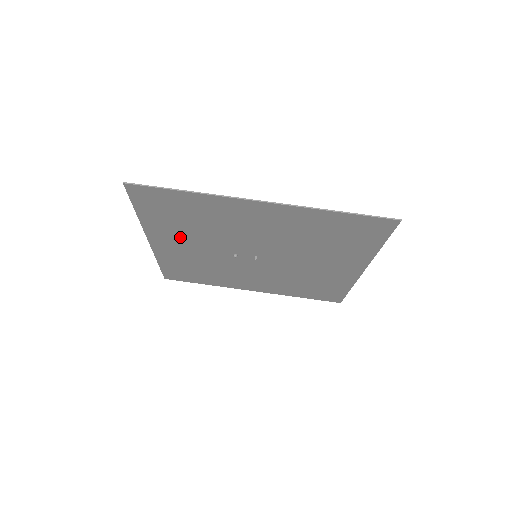
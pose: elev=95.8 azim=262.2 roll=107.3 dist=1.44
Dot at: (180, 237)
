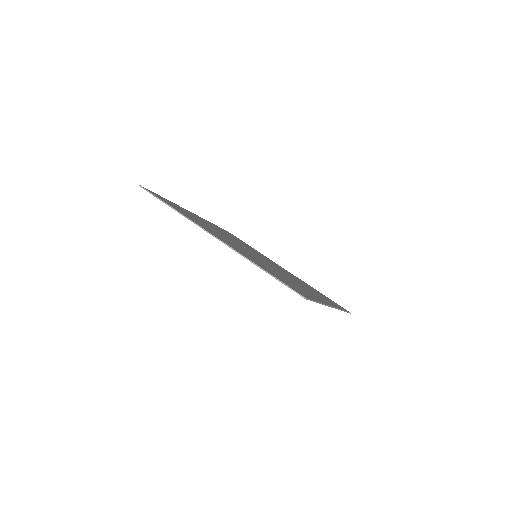
Dot at: occluded
